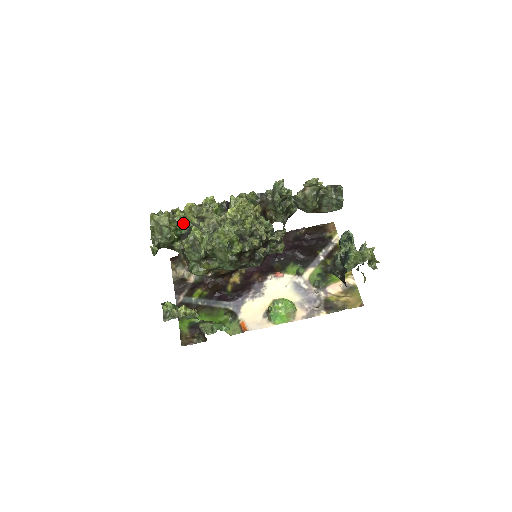
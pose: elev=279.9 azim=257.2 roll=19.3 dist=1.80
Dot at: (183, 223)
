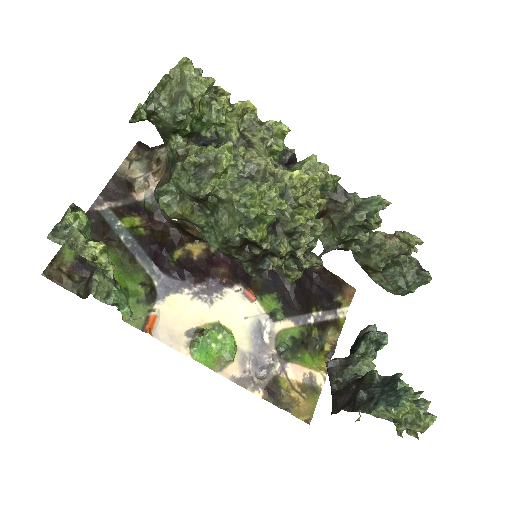
Dot at: (217, 121)
